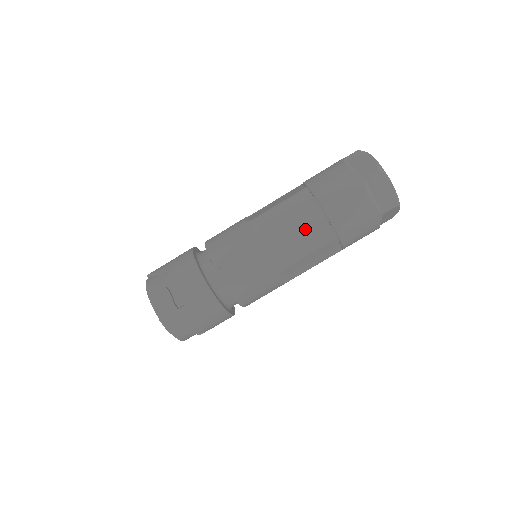
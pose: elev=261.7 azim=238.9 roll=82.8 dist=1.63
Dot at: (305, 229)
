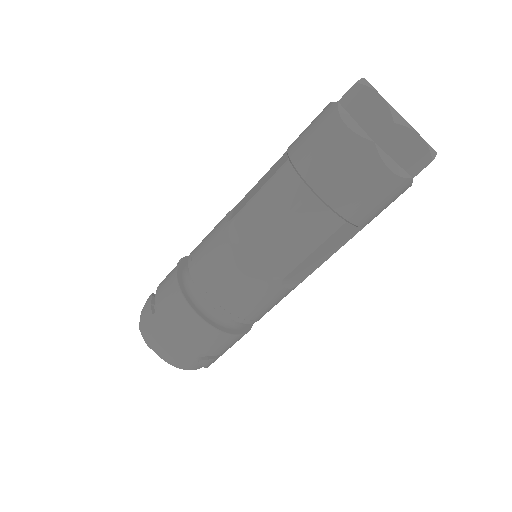
Dot at: (271, 191)
